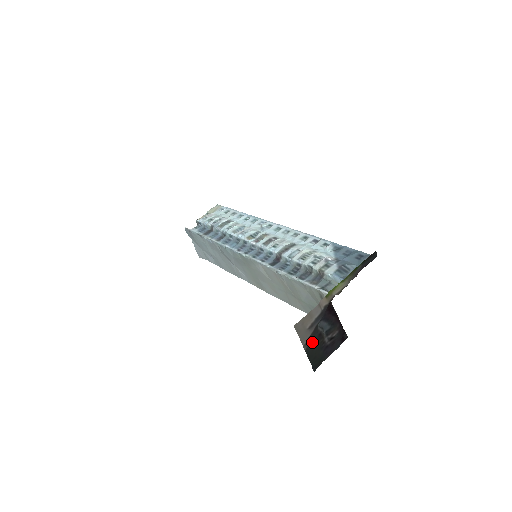
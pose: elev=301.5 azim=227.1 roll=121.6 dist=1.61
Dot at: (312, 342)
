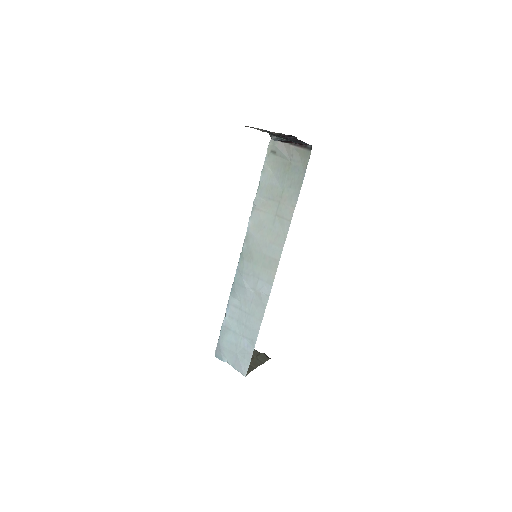
Dot at: (271, 134)
